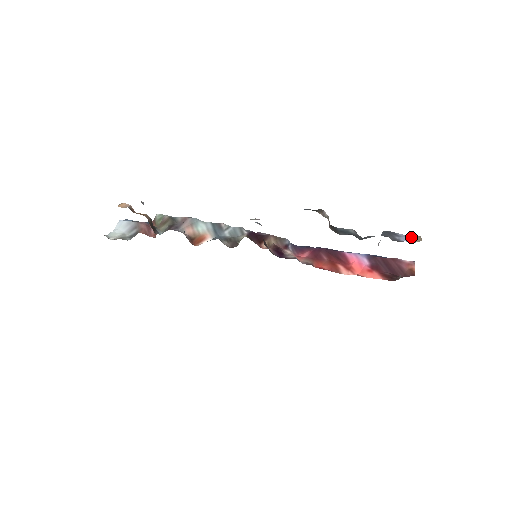
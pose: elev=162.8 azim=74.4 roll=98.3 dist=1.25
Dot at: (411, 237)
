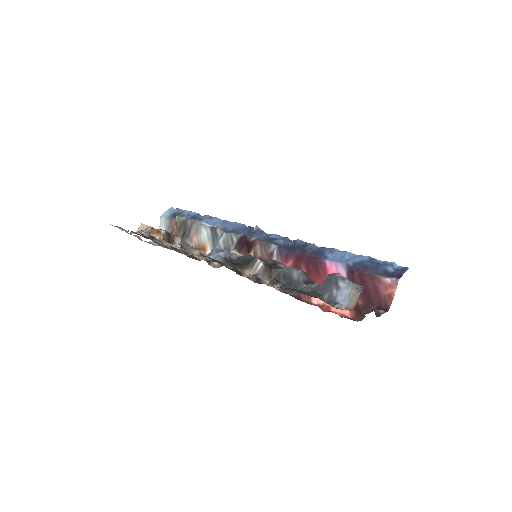
Dot at: (350, 292)
